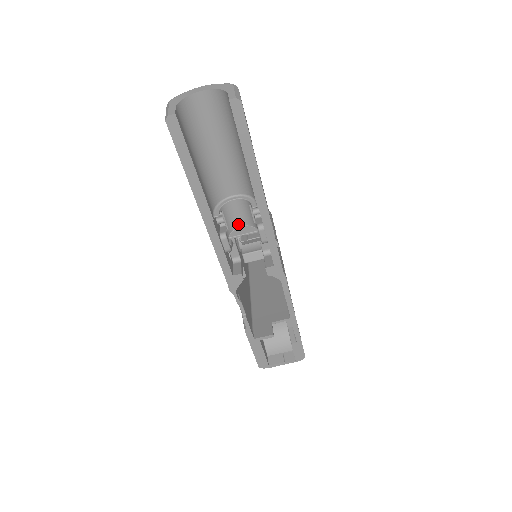
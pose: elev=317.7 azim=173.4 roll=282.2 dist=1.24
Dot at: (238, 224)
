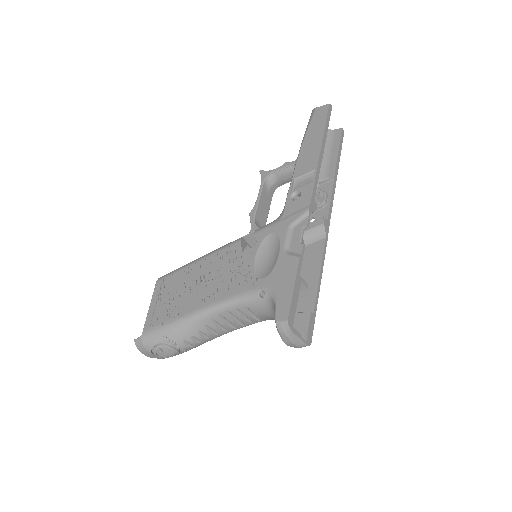
Dot at: occluded
